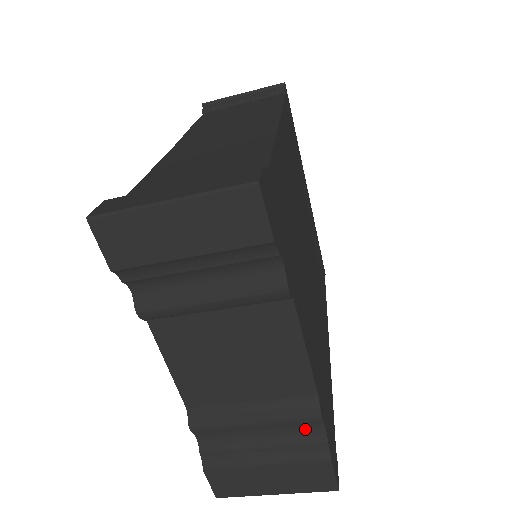
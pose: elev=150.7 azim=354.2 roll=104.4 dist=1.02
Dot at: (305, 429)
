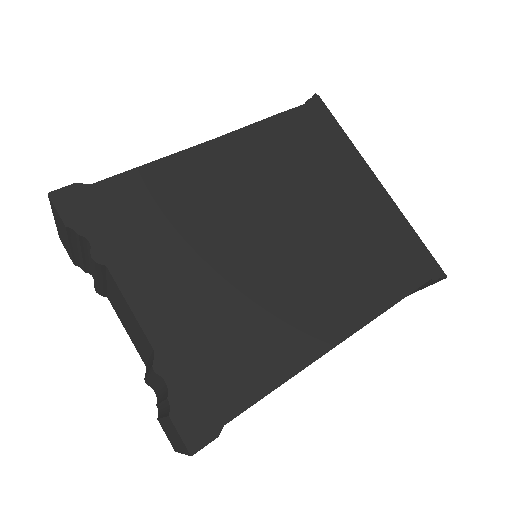
Dot at: (164, 385)
